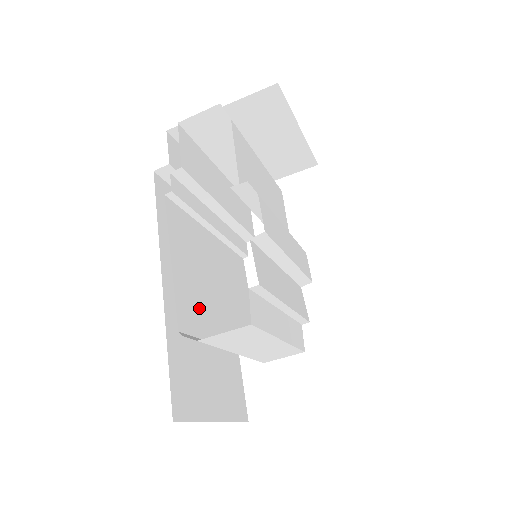
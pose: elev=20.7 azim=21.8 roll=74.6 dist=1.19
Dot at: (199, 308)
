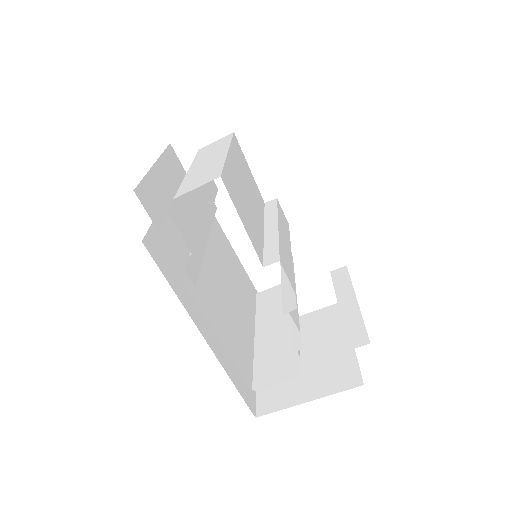
Dot at: (241, 341)
